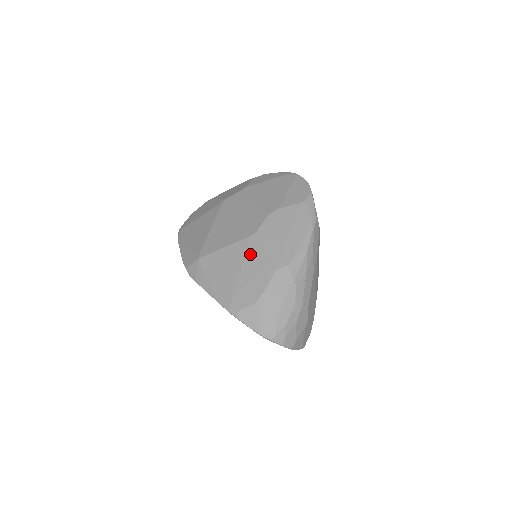
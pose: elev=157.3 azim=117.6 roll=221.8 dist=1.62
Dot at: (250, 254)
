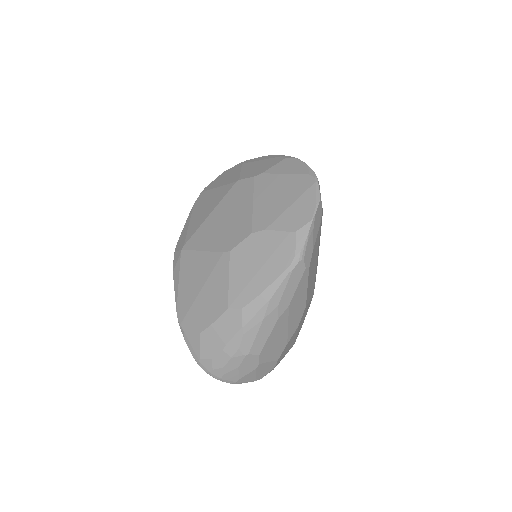
Dot at: (216, 274)
